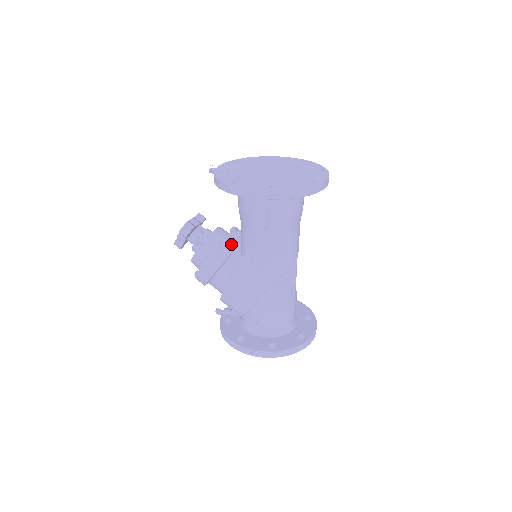
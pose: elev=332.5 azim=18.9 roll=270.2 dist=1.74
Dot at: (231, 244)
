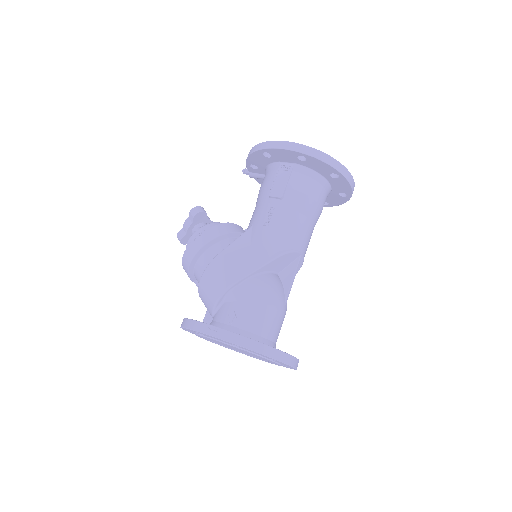
Dot at: (236, 229)
